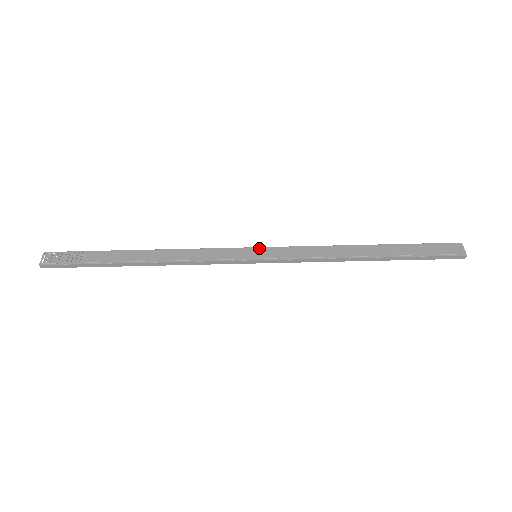
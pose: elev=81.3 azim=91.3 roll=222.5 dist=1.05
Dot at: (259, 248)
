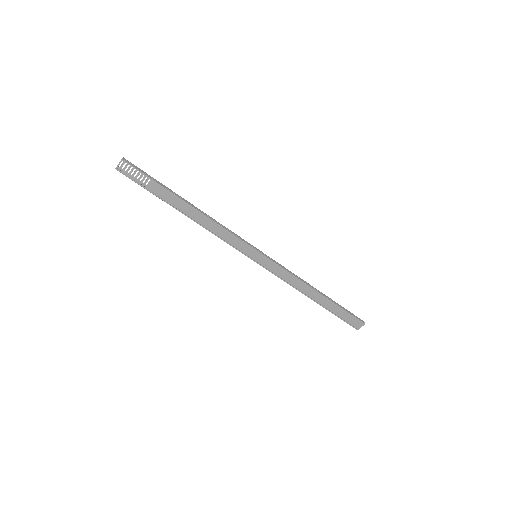
Dot at: (261, 255)
